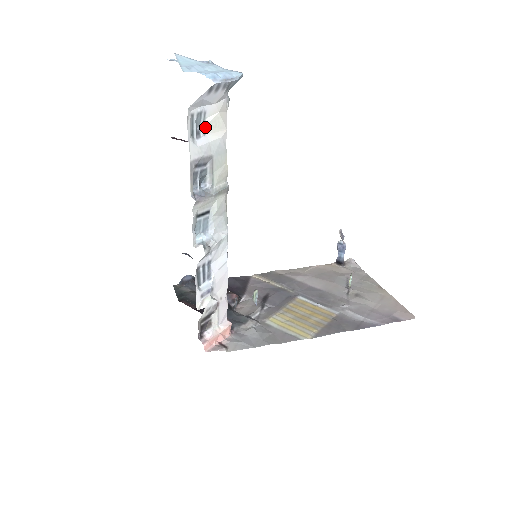
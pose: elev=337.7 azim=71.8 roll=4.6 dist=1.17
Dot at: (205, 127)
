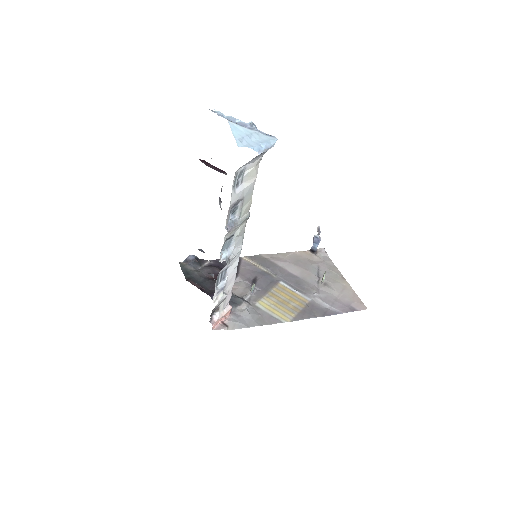
Dot at: (243, 178)
